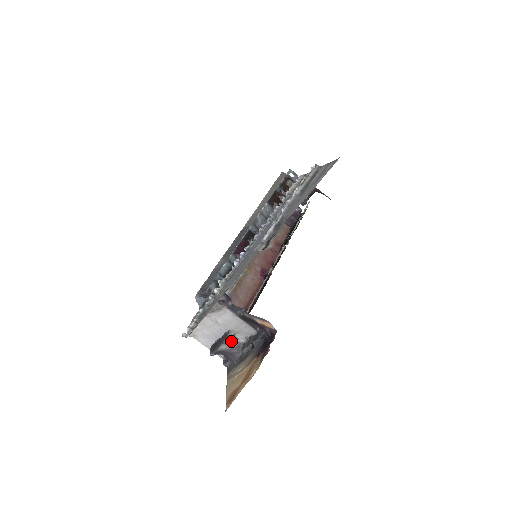
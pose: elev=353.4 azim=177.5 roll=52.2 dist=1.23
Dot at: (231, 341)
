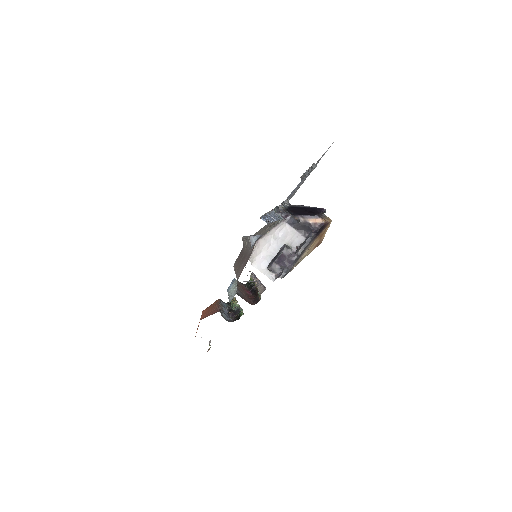
Dot at: (288, 249)
